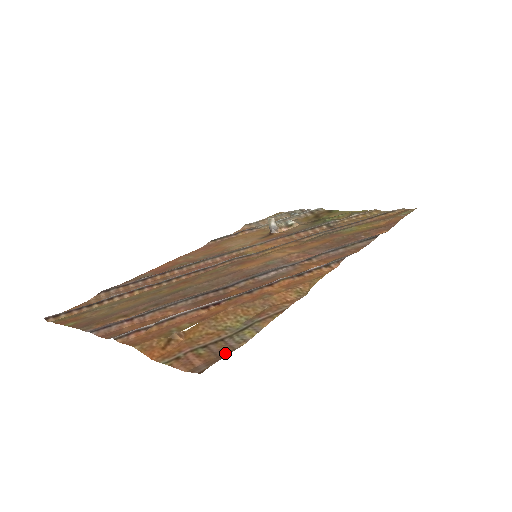
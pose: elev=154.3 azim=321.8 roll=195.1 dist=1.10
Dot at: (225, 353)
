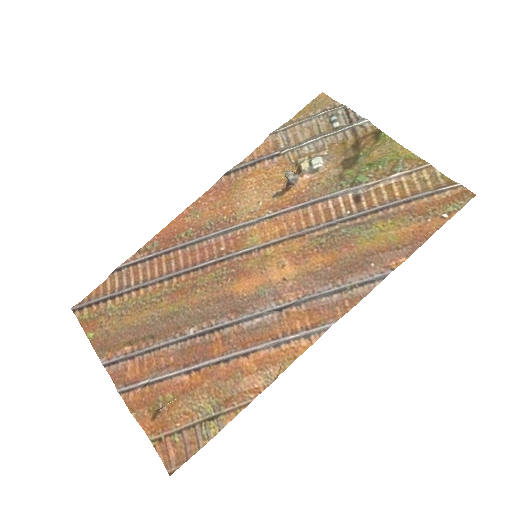
Dot at: (191, 451)
